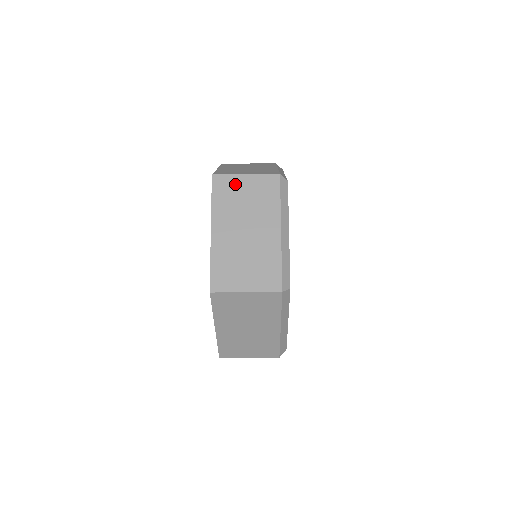
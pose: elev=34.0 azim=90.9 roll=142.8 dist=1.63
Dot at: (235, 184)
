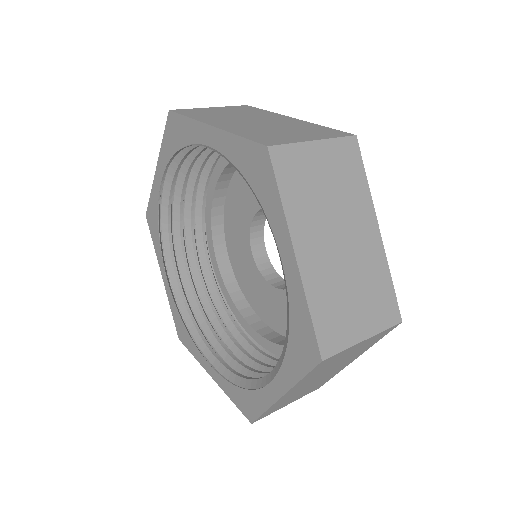
Dot at: (305, 160)
